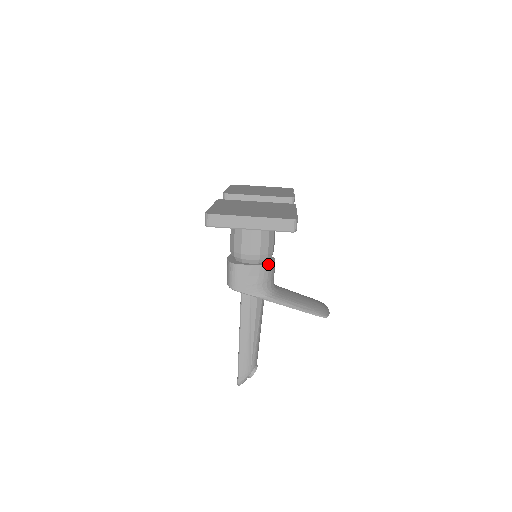
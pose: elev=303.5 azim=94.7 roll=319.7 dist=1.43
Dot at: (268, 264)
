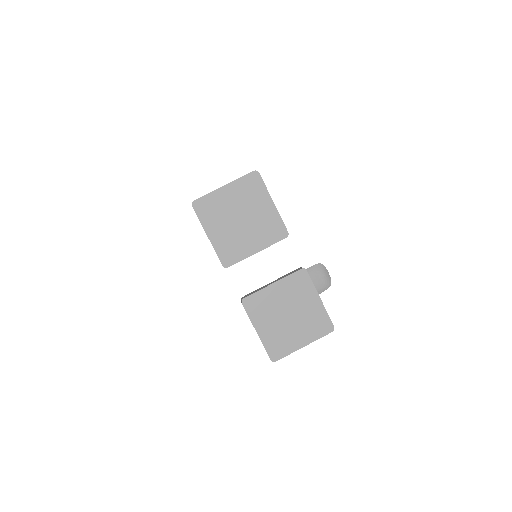
Dot at: occluded
